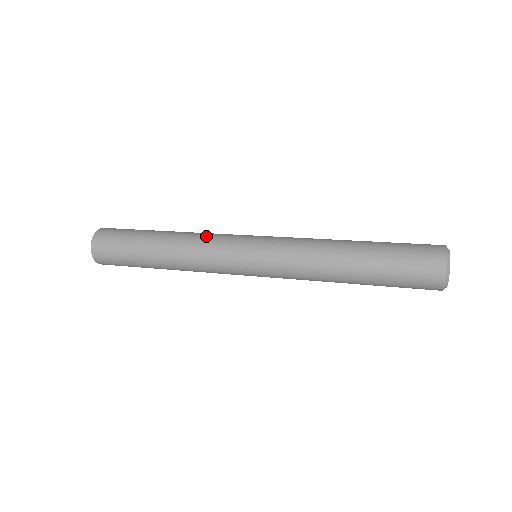
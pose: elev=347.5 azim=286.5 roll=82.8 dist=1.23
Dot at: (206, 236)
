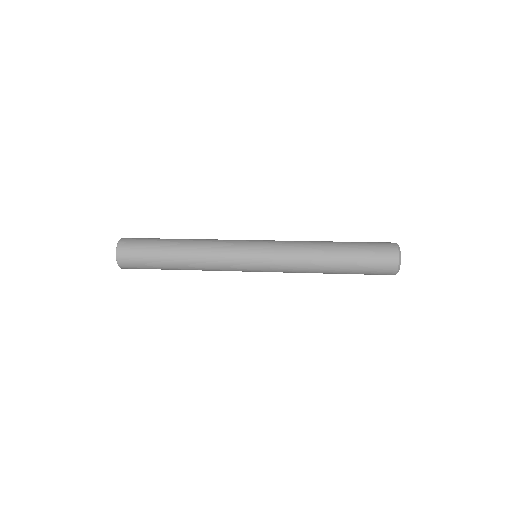
Dot at: (215, 245)
